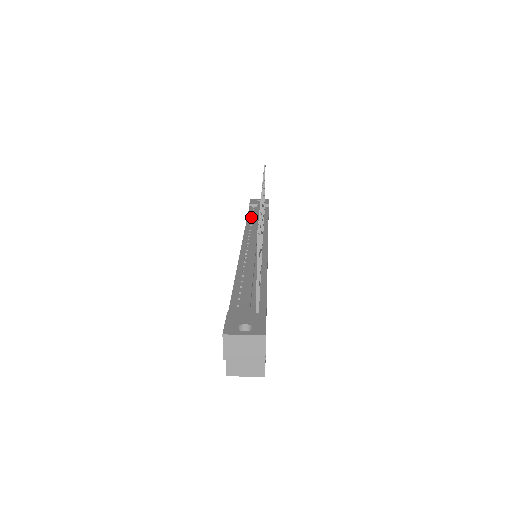
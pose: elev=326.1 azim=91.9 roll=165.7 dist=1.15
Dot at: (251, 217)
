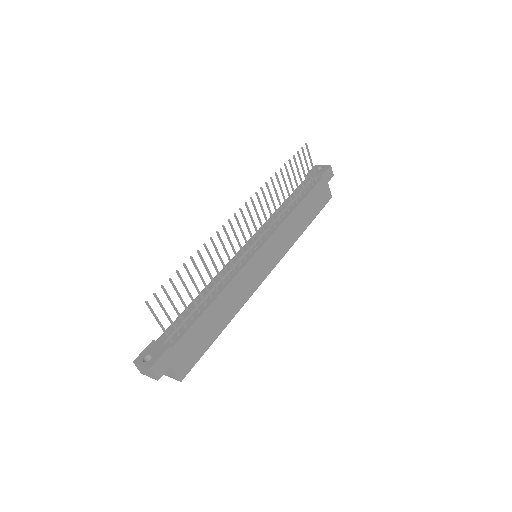
Dot at: (288, 200)
